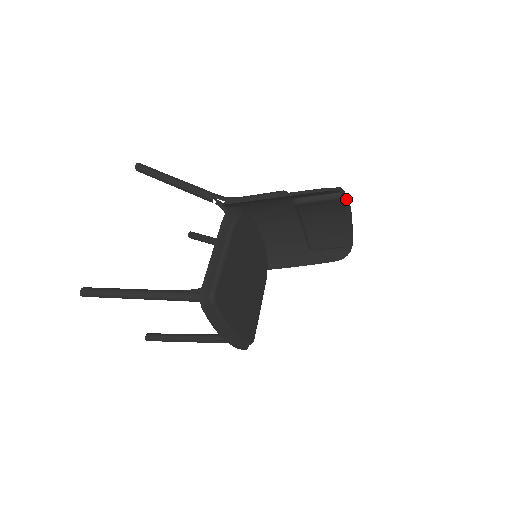
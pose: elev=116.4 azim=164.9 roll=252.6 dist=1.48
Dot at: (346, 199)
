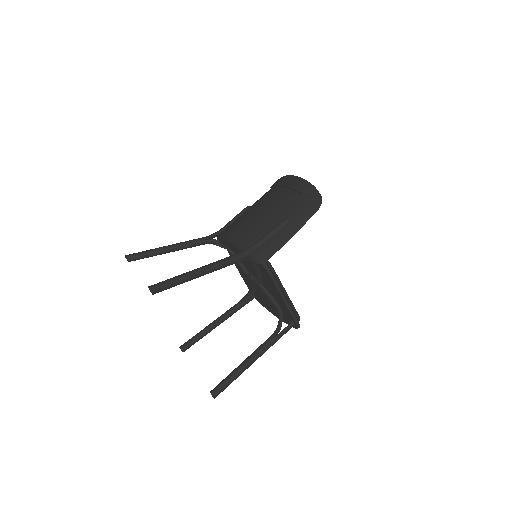
Dot at: occluded
